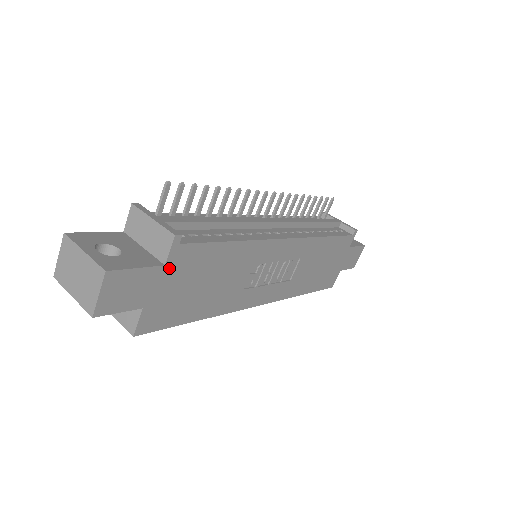
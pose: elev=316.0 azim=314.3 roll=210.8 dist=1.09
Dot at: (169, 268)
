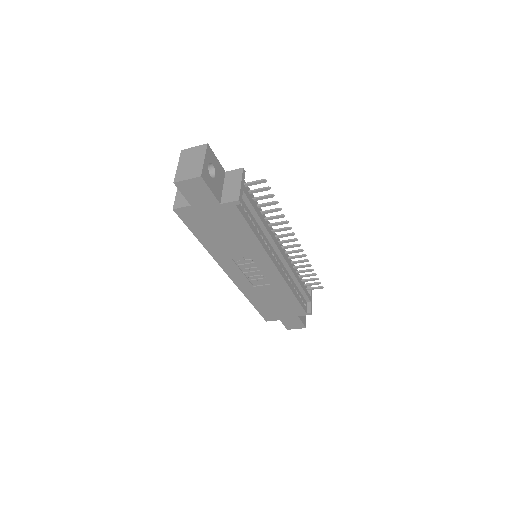
Dot at: (220, 207)
